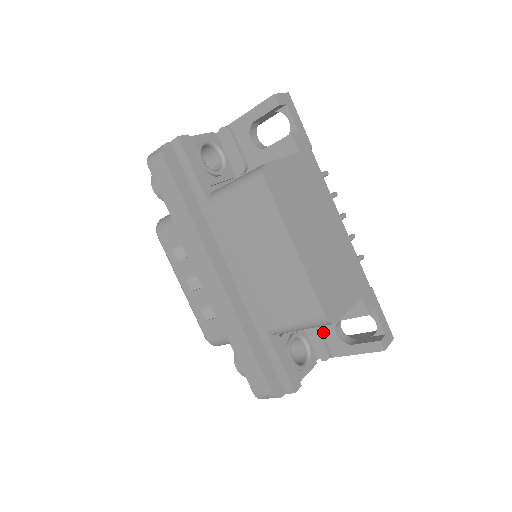
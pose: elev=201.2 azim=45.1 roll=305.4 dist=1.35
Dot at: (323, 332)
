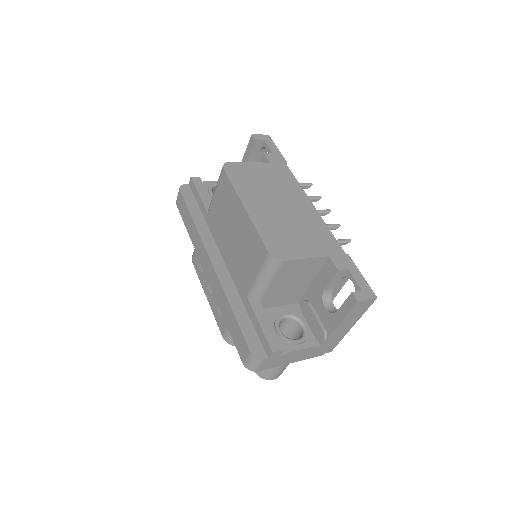
Dot at: (317, 312)
